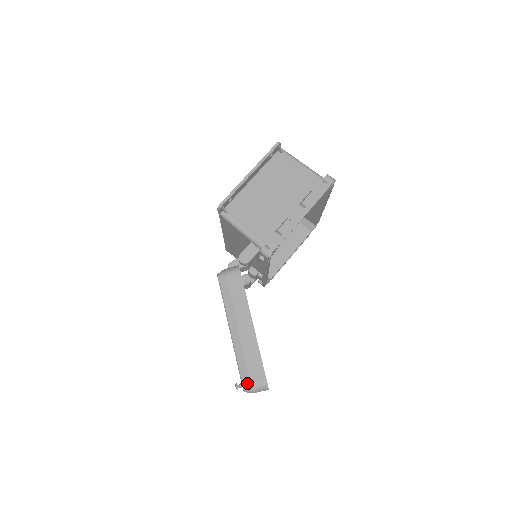
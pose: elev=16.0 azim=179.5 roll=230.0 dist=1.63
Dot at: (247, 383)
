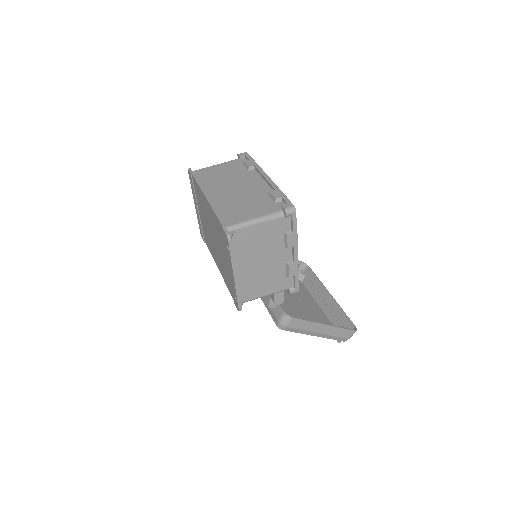
Dot at: (346, 340)
